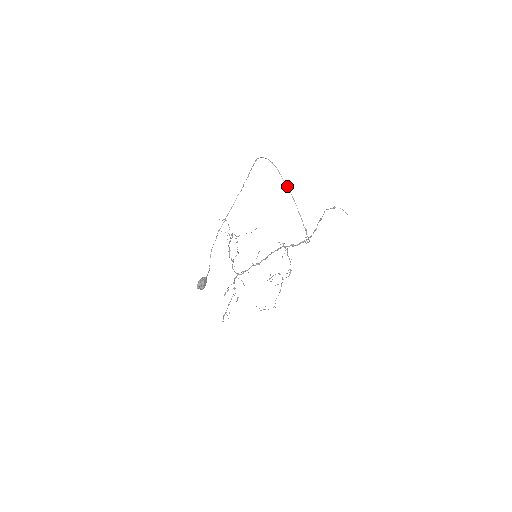
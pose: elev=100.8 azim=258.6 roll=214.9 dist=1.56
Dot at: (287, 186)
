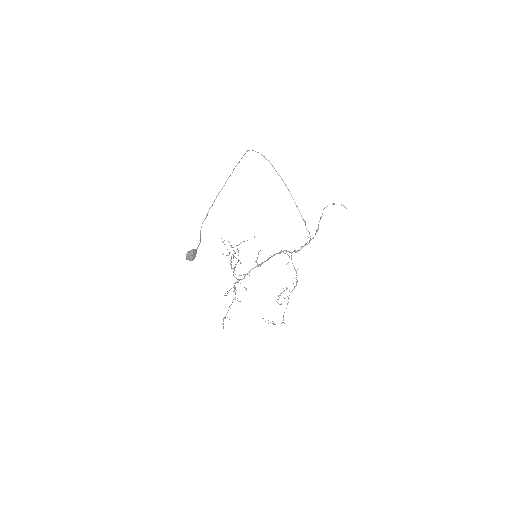
Dot at: (281, 178)
